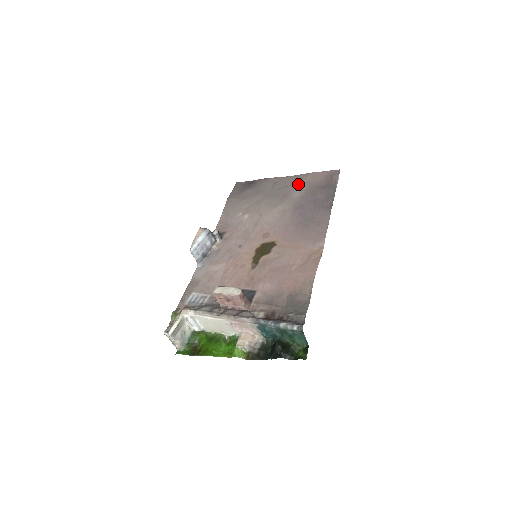
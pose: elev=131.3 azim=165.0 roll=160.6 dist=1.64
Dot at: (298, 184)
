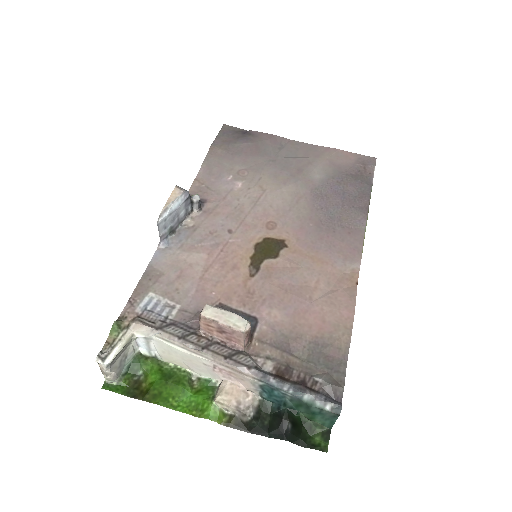
Dot at: (318, 159)
